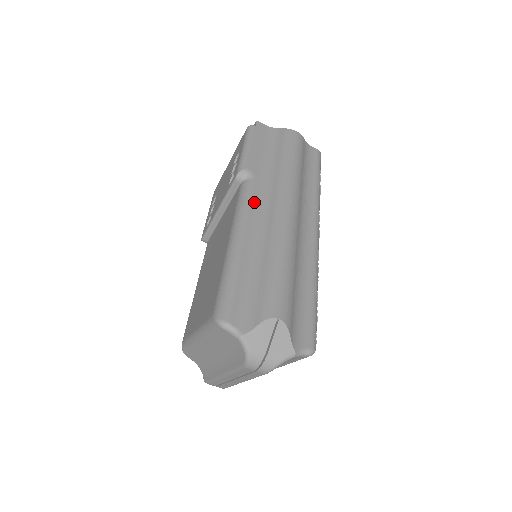
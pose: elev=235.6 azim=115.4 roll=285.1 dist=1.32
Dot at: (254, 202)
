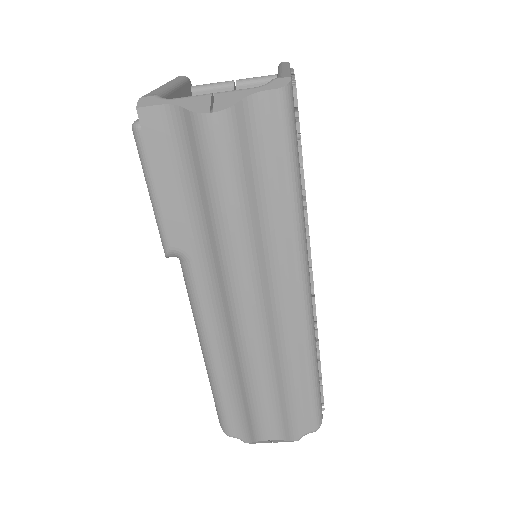
Dot at: (204, 302)
